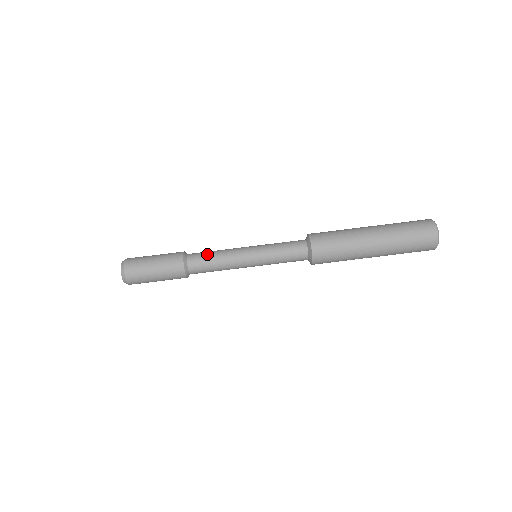
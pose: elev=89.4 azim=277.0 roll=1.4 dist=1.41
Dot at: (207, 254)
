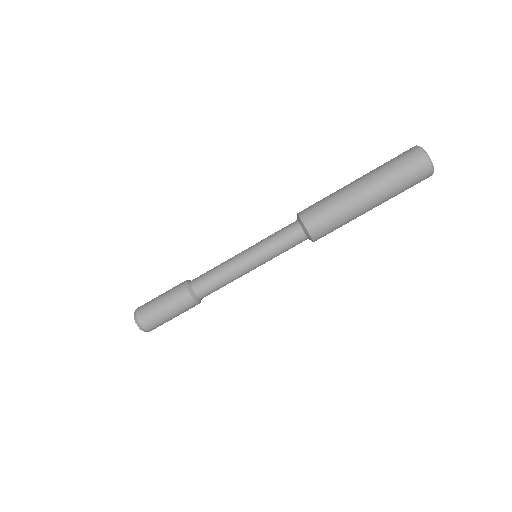
Dot at: (209, 276)
